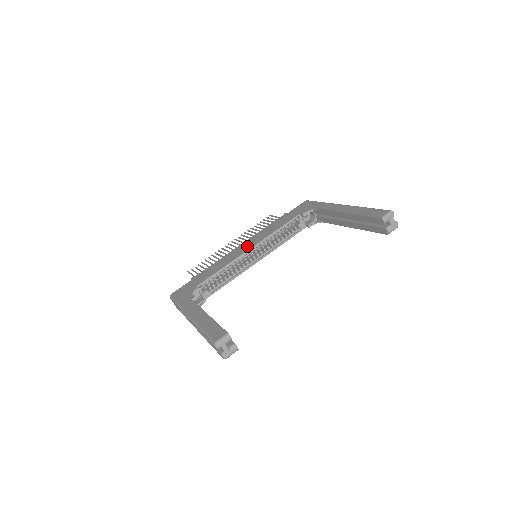
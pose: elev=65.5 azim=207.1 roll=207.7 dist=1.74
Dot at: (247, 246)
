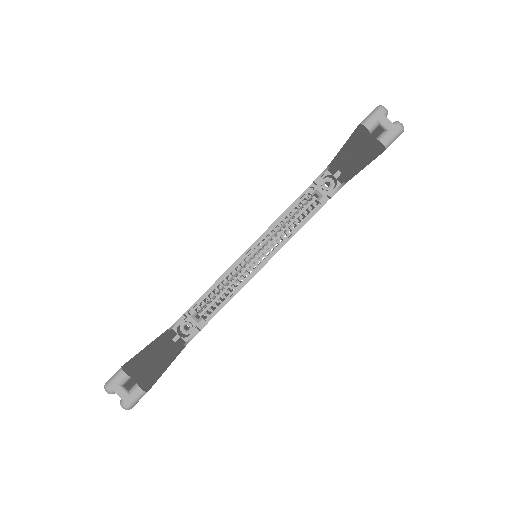
Dot at: occluded
